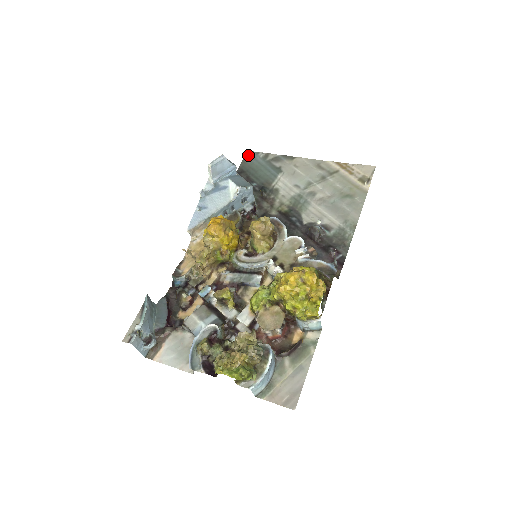
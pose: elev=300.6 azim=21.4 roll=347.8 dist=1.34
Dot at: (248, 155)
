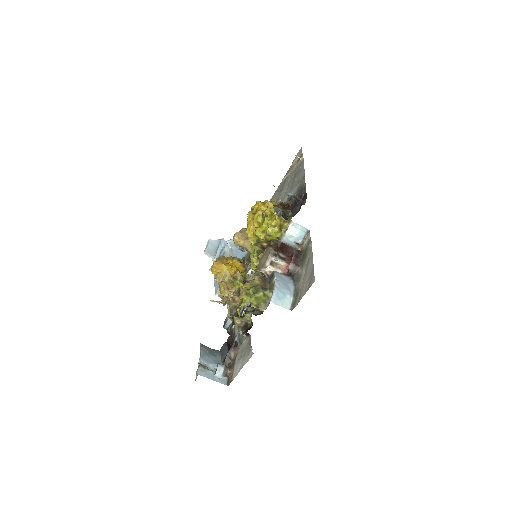
Dot at: occluded
